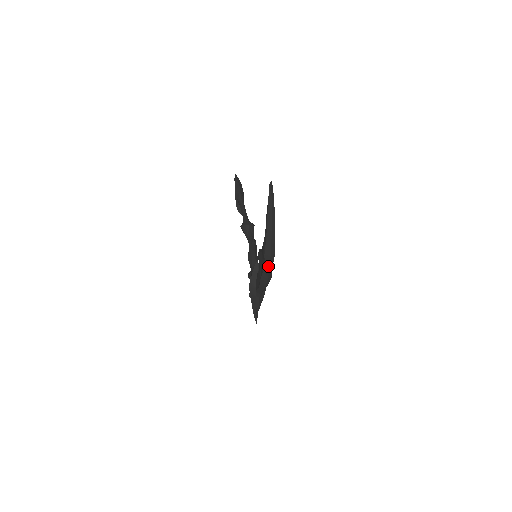
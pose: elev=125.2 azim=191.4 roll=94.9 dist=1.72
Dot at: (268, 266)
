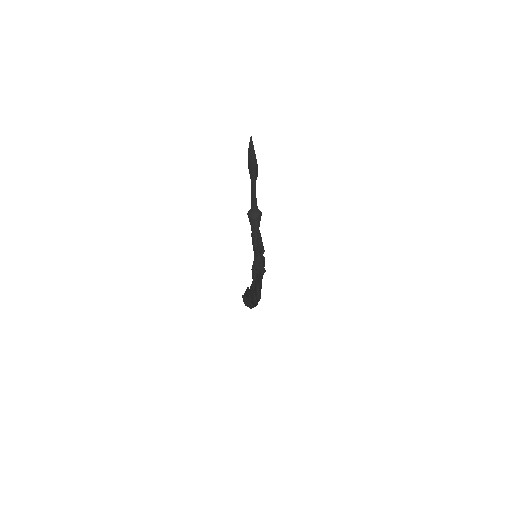
Dot at: occluded
